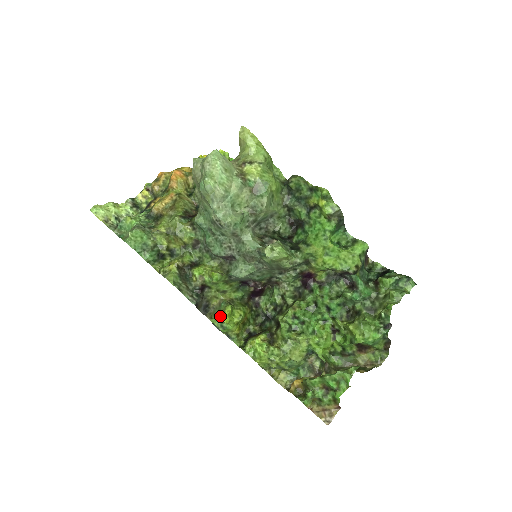
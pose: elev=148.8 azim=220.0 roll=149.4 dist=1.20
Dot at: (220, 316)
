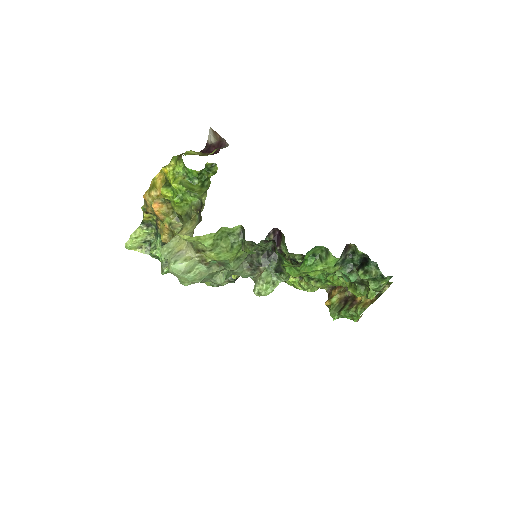
Dot at: occluded
